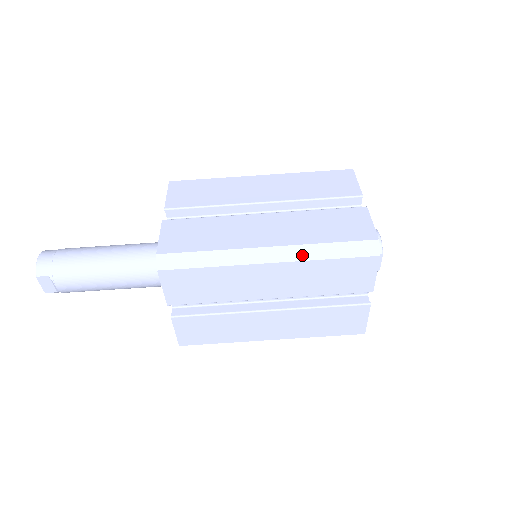
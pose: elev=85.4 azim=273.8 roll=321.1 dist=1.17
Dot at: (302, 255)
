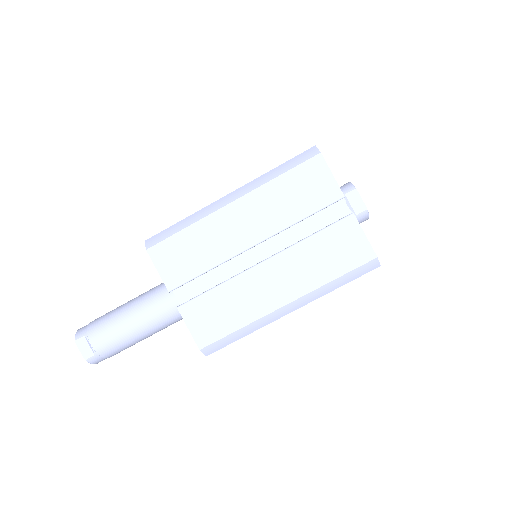
Dot at: (256, 184)
